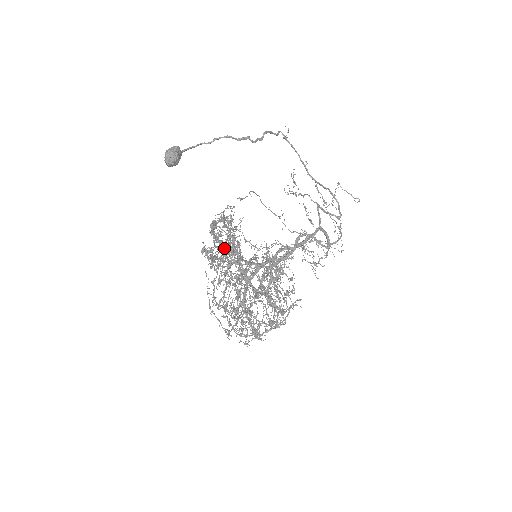
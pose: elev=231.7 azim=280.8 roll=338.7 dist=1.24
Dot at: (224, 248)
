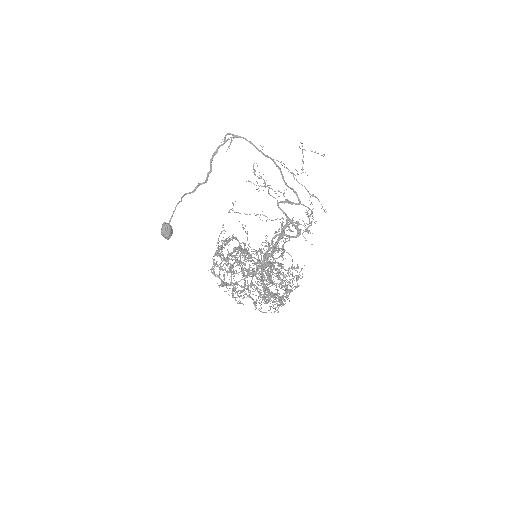
Dot at: occluded
